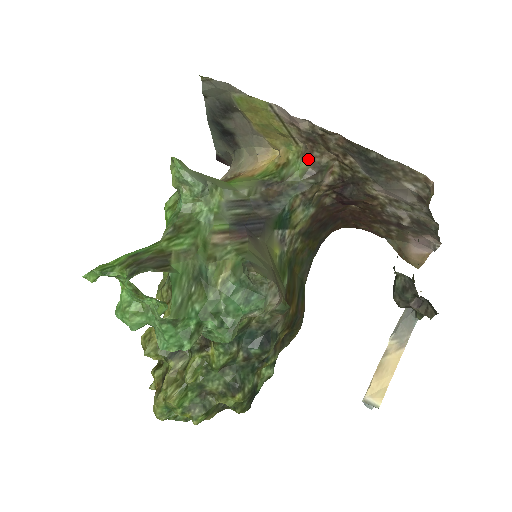
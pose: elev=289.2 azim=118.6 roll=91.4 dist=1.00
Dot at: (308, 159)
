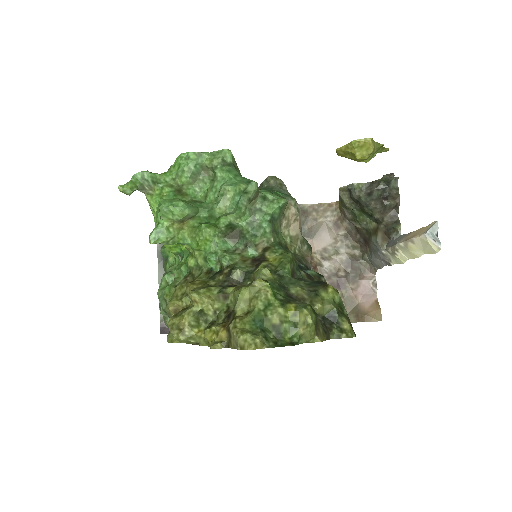
Dot at: occluded
